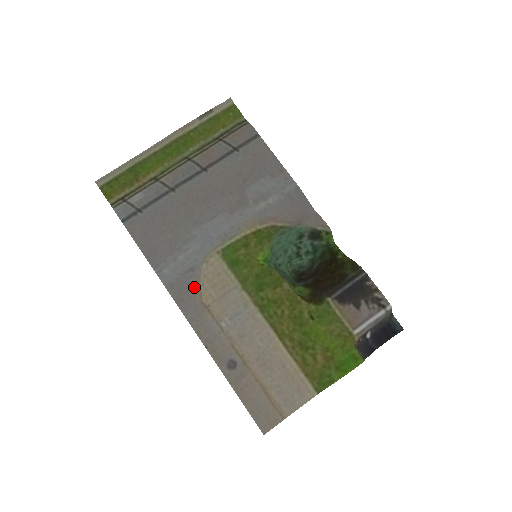
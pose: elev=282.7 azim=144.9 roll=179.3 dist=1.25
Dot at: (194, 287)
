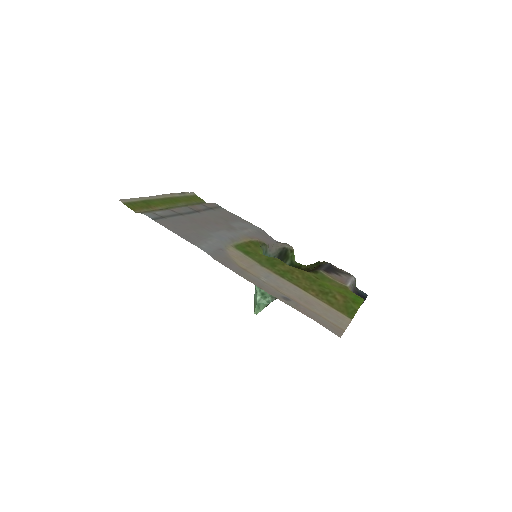
Dot at: (229, 258)
